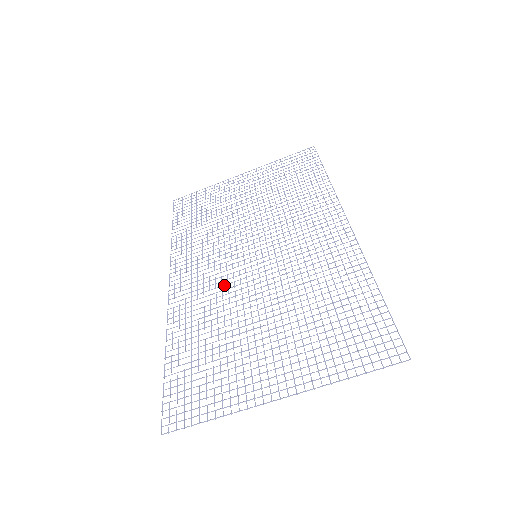
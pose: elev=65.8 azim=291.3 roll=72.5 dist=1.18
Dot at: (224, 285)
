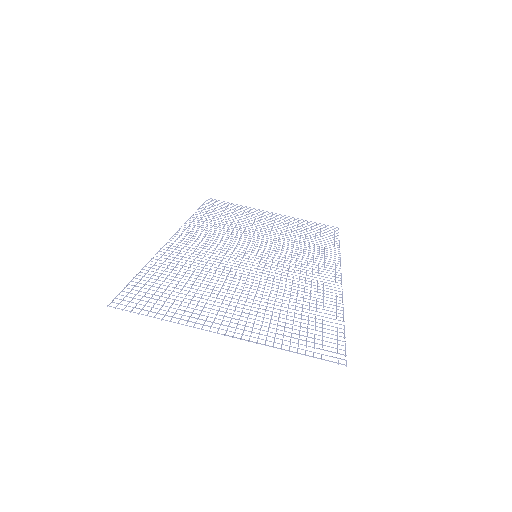
Dot at: (220, 257)
